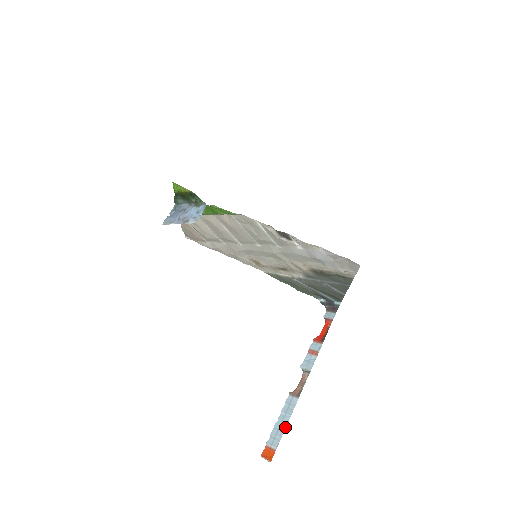
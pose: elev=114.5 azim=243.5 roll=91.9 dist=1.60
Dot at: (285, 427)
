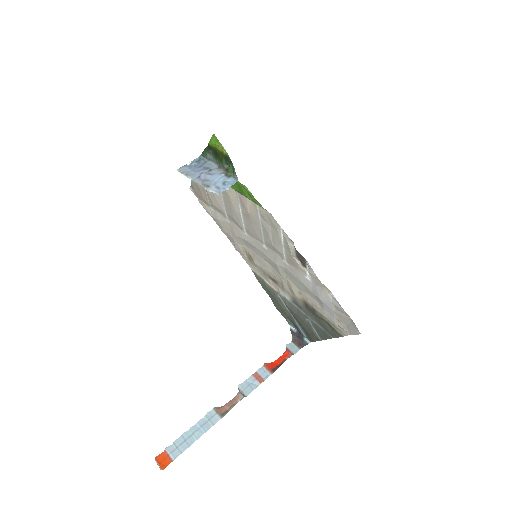
Dot at: (194, 441)
